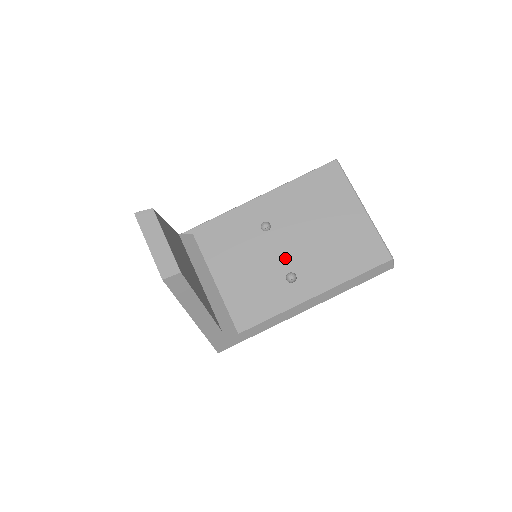
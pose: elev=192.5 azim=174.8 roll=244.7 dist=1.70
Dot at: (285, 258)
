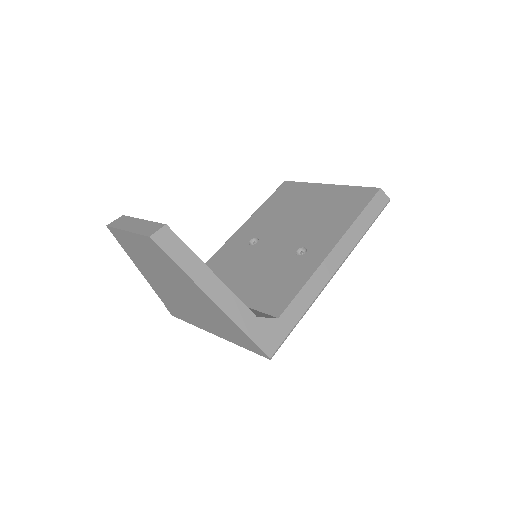
Dot at: (285, 245)
